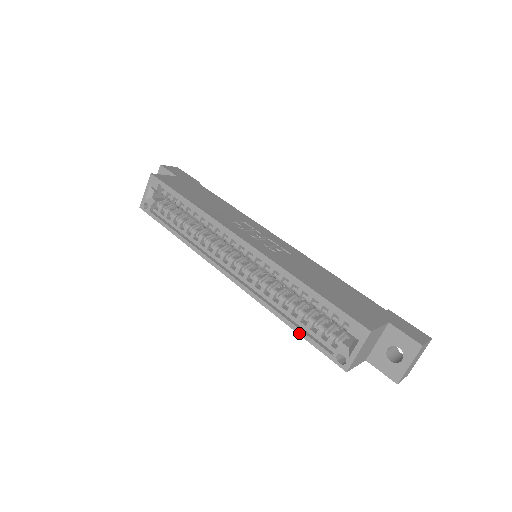
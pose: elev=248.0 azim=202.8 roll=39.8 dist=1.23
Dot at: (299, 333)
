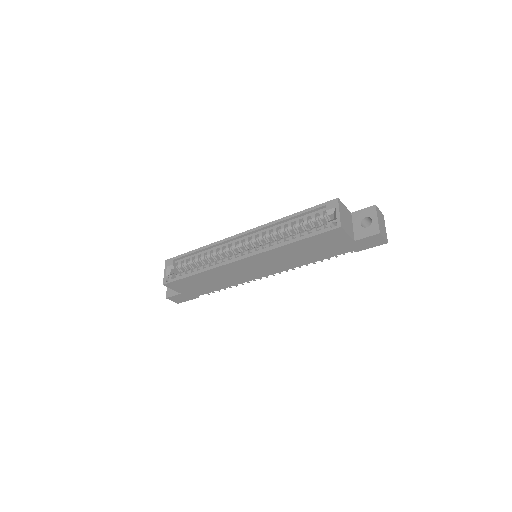
Dot at: (302, 239)
